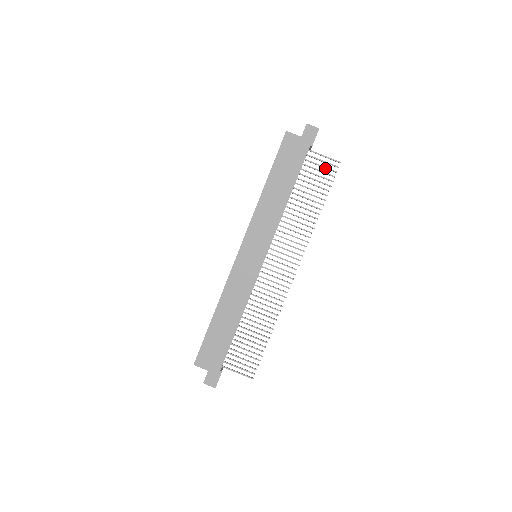
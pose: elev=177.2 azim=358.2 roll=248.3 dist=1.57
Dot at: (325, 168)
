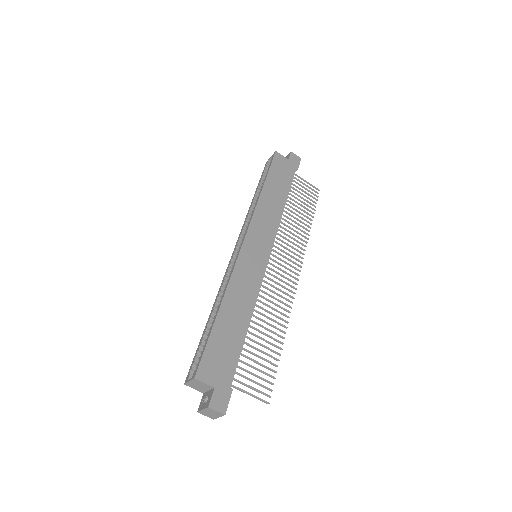
Dot at: (308, 191)
